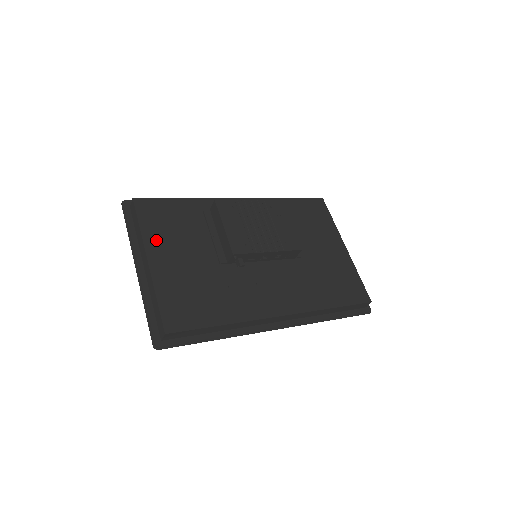
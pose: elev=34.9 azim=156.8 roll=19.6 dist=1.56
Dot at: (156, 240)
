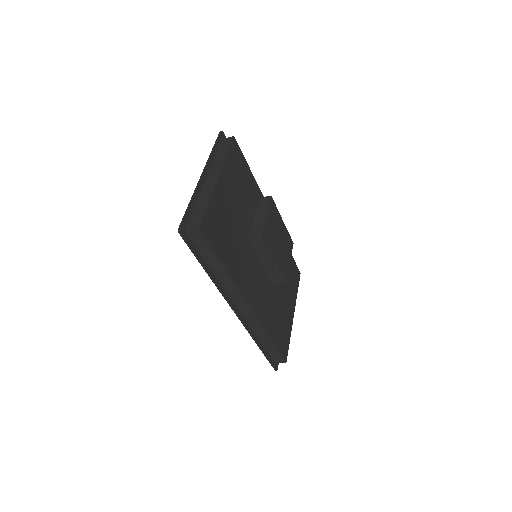
Dot at: (229, 173)
